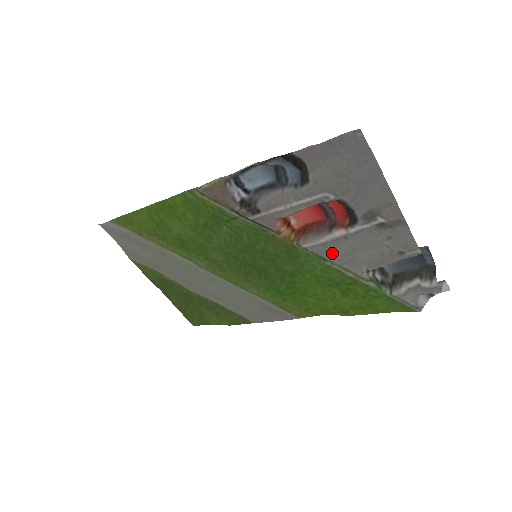
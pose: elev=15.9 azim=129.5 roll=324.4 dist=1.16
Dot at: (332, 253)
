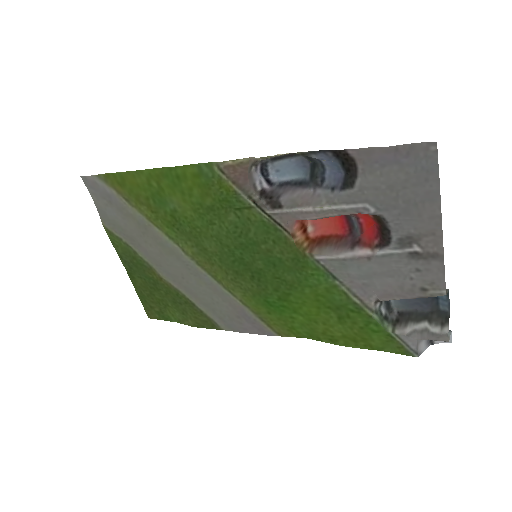
Dot at: (346, 272)
